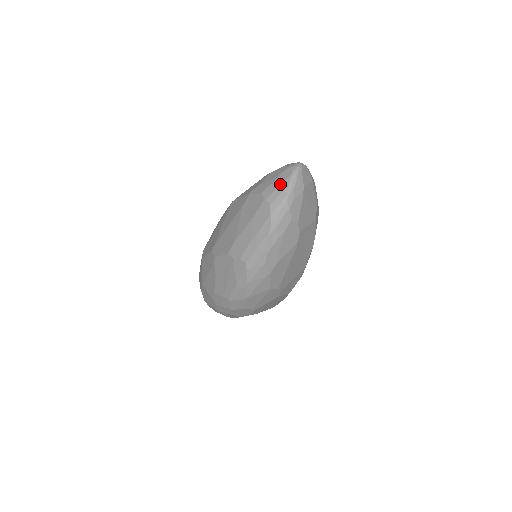
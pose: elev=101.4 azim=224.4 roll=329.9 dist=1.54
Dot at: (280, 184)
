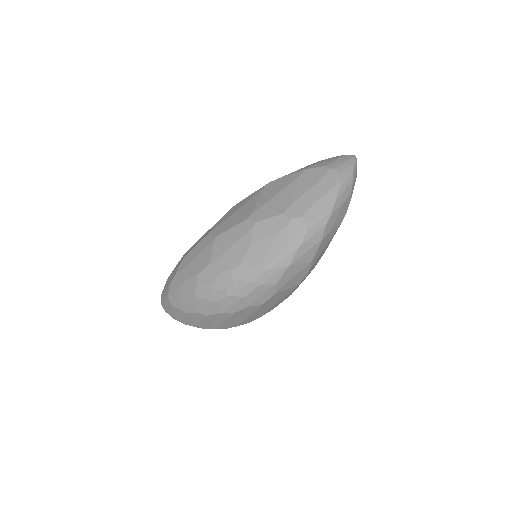
Dot at: (345, 161)
